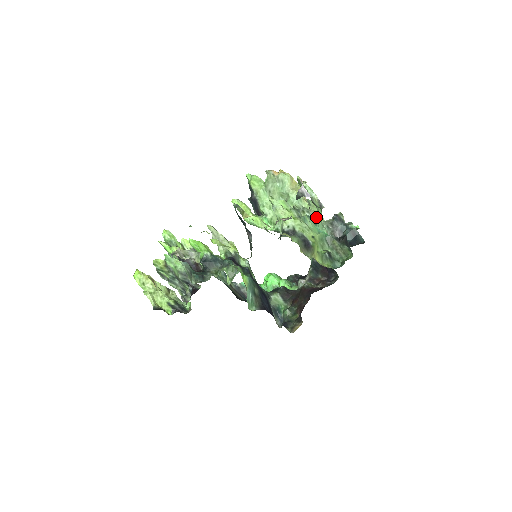
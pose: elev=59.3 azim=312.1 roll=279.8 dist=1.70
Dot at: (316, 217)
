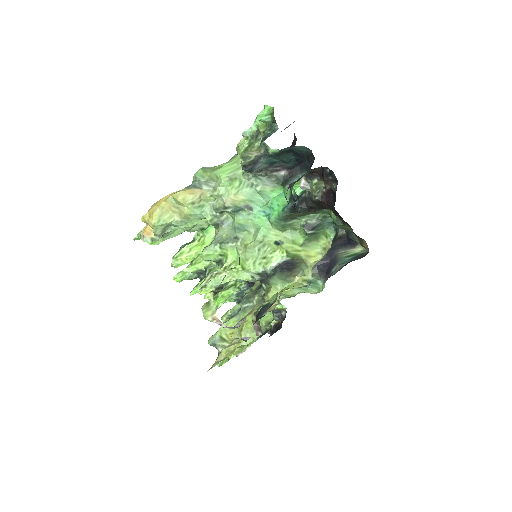
Dot at: (237, 198)
